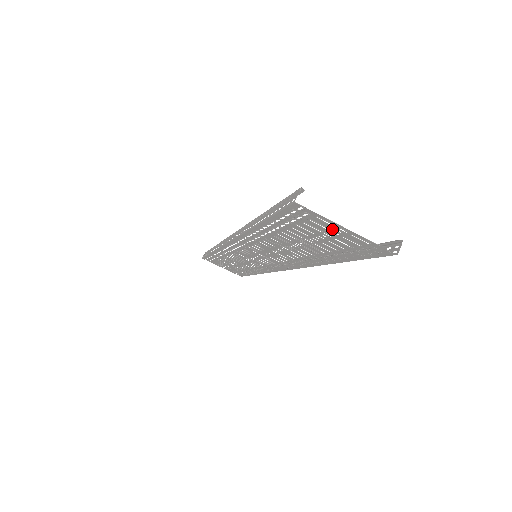
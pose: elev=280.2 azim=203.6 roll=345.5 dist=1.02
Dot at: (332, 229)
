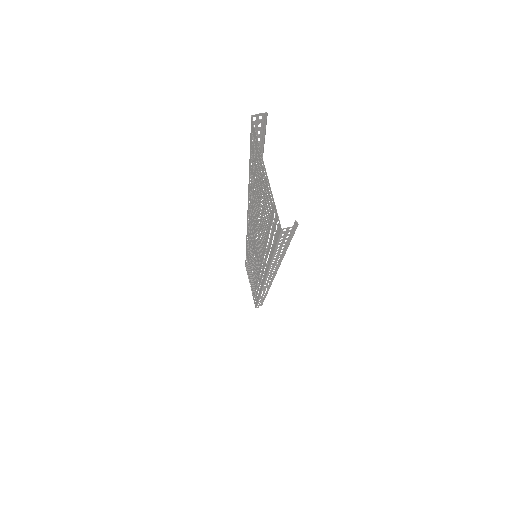
Dot at: (263, 173)
